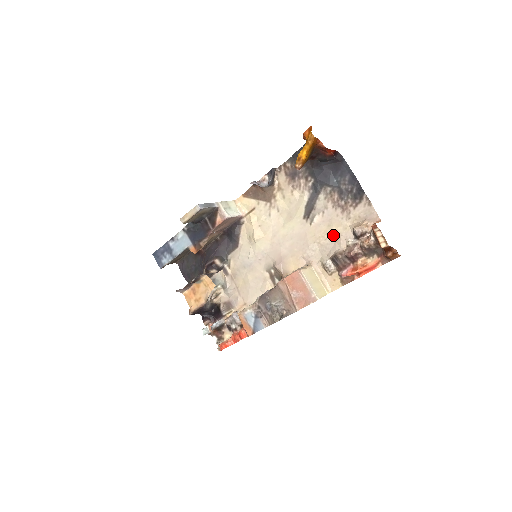
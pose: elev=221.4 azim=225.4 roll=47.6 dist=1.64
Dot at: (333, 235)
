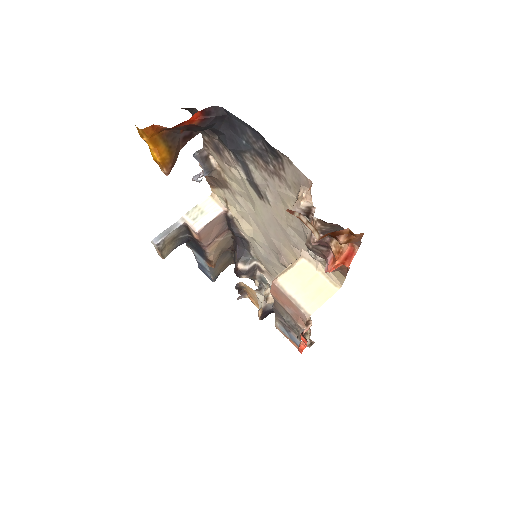
Dot at: occluded
